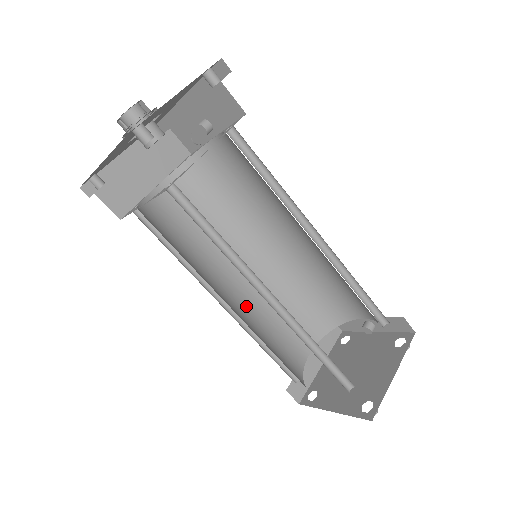
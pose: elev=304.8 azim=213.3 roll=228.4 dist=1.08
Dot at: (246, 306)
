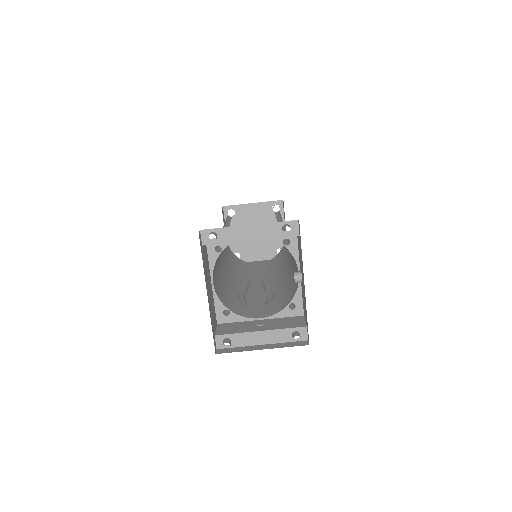
Dot at: occluded
